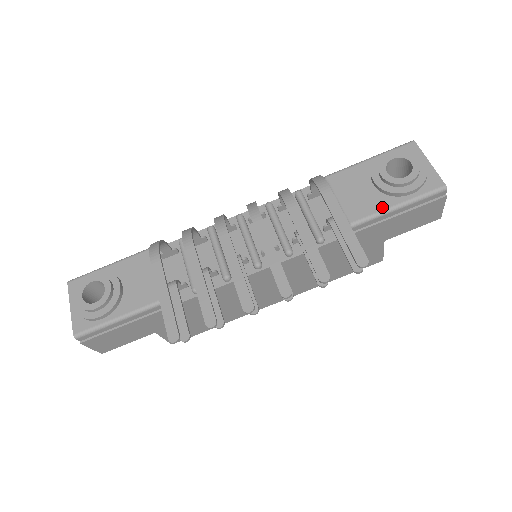
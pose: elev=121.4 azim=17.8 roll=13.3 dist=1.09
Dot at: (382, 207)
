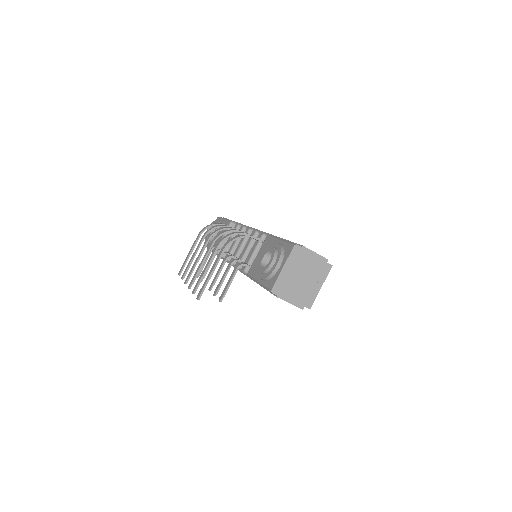
Dot at: (256, 276)
